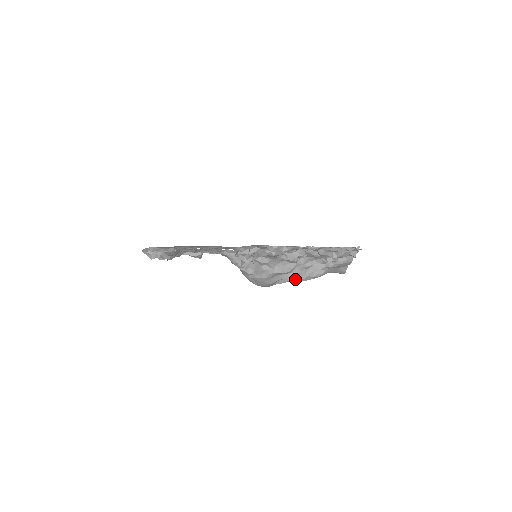
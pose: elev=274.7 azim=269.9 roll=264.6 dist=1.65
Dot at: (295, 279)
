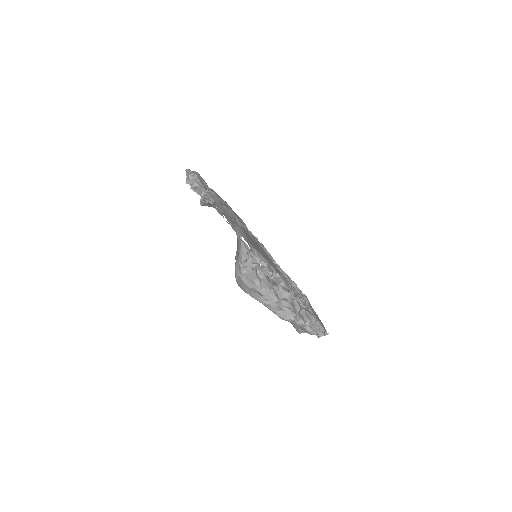
Dot at: (265, 305)
